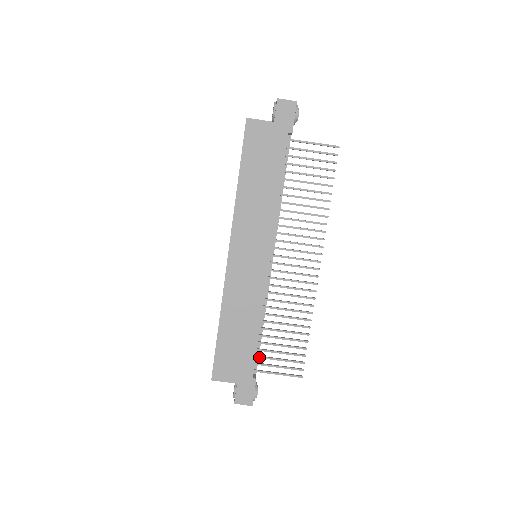
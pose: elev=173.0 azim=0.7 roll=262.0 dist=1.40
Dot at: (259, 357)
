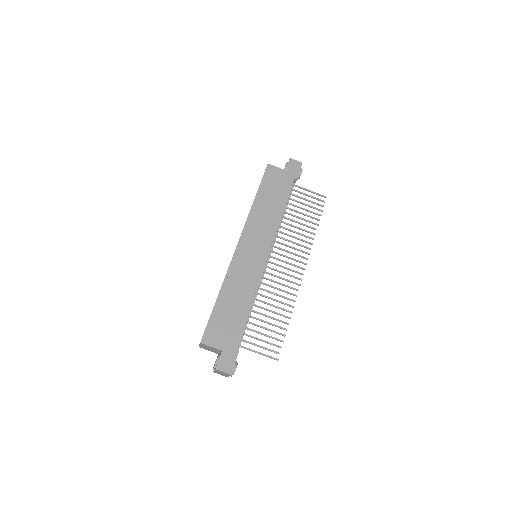
Dot at: (244, 334)
